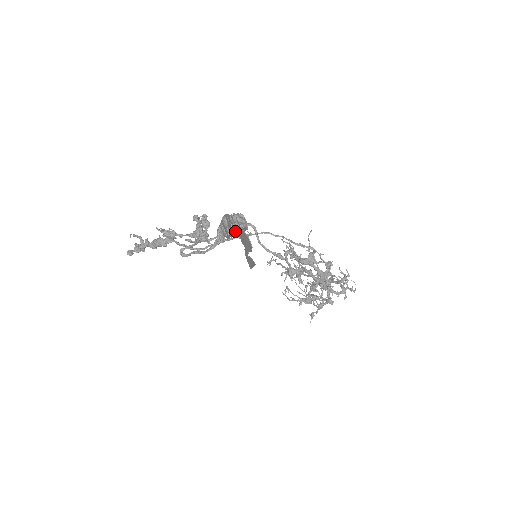
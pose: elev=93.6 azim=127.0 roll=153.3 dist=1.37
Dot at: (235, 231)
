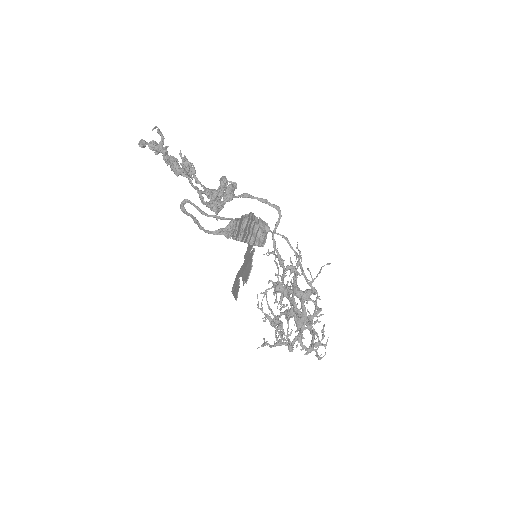
Dot at: (246, 242)
